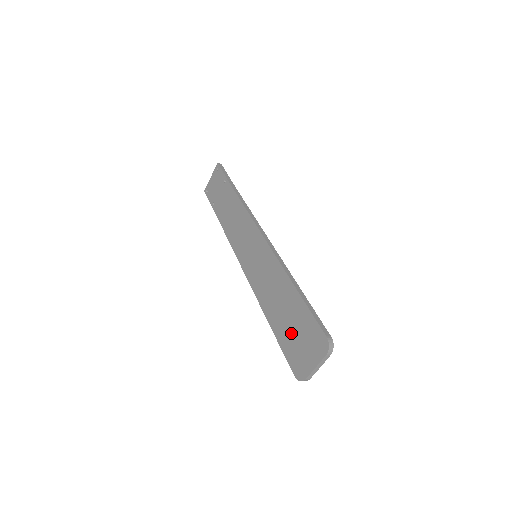
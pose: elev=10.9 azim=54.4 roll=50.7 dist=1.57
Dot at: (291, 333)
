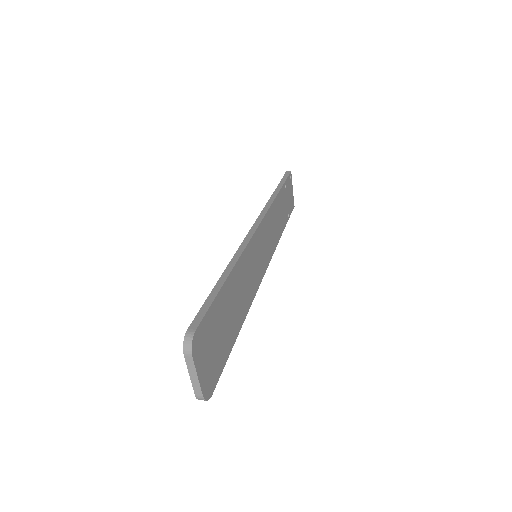
Dot at: occluded
